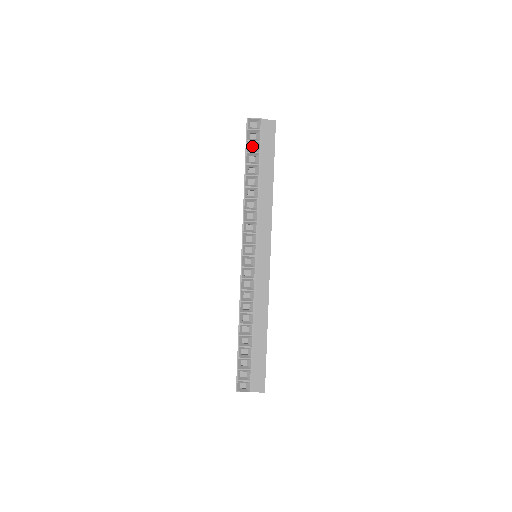
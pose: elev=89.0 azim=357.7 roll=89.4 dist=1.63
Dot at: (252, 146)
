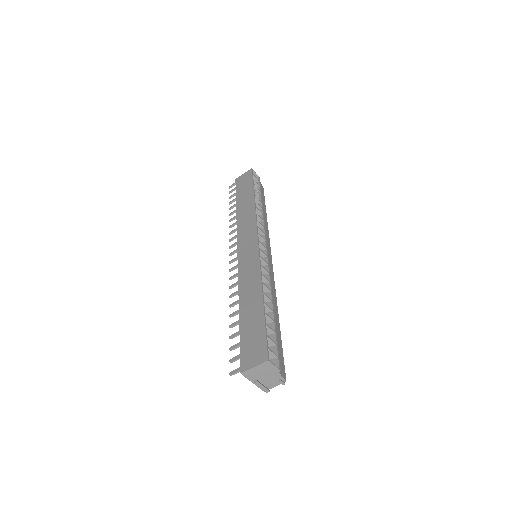
Dot at: occluded
